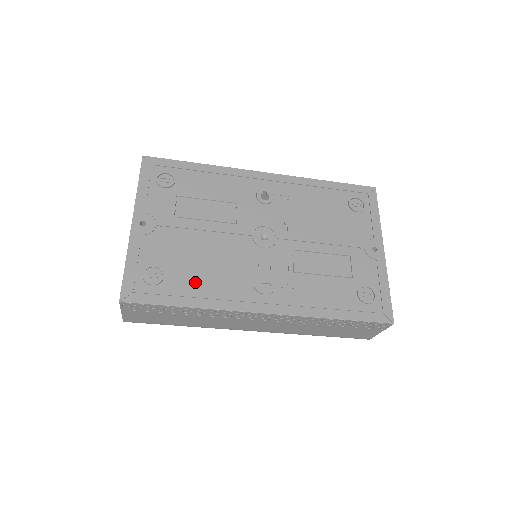
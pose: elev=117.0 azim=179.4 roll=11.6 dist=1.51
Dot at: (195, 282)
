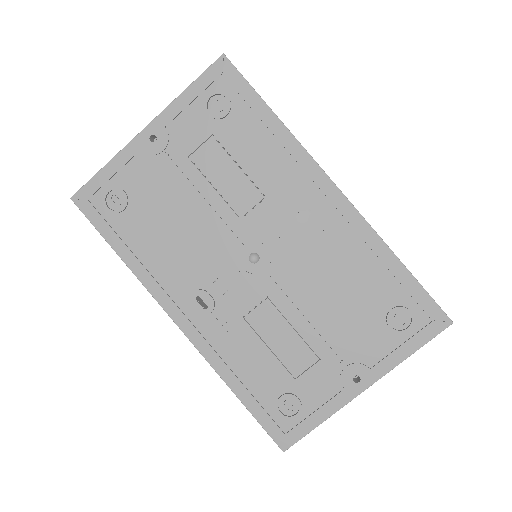
Dot at: (145, 240)
